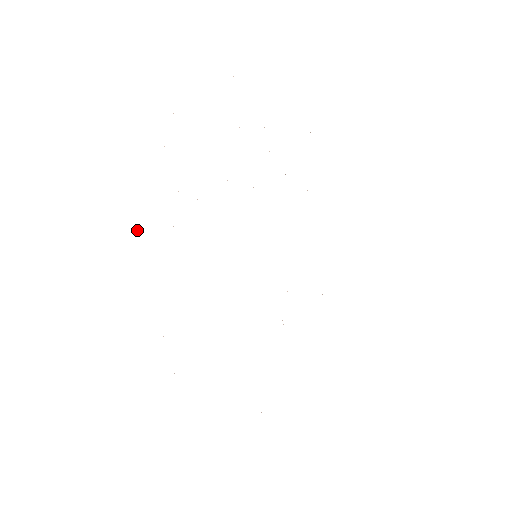
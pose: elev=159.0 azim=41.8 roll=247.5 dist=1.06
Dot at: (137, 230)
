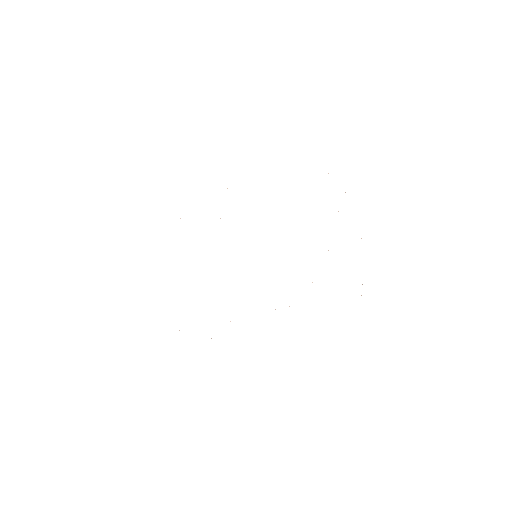
Dot at: occluded
